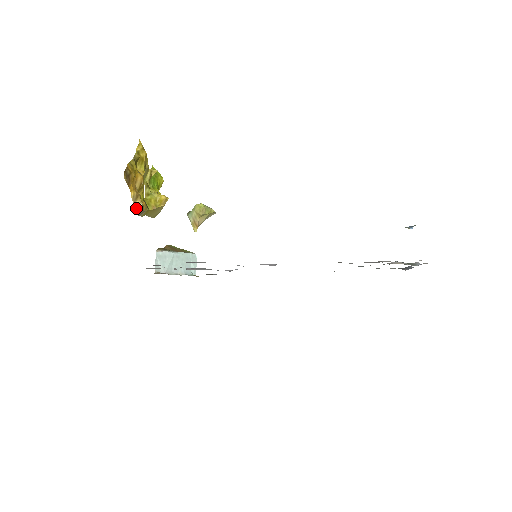
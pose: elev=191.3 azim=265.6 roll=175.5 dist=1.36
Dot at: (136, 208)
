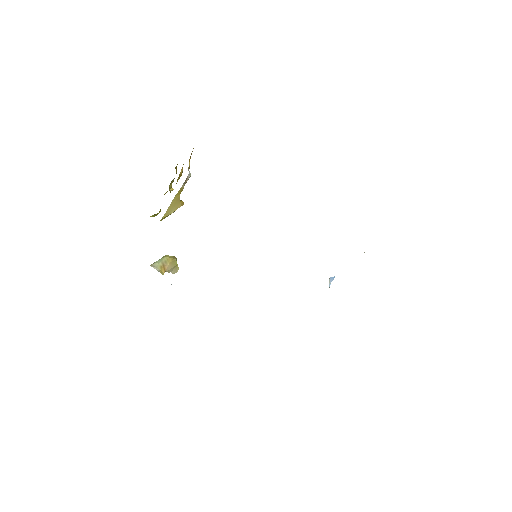
Dot at: (189, 172)
